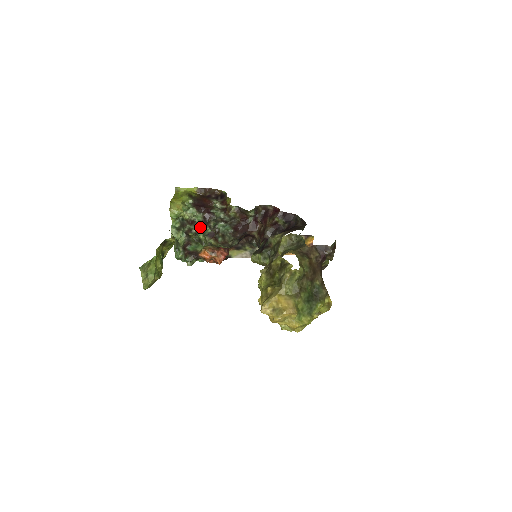
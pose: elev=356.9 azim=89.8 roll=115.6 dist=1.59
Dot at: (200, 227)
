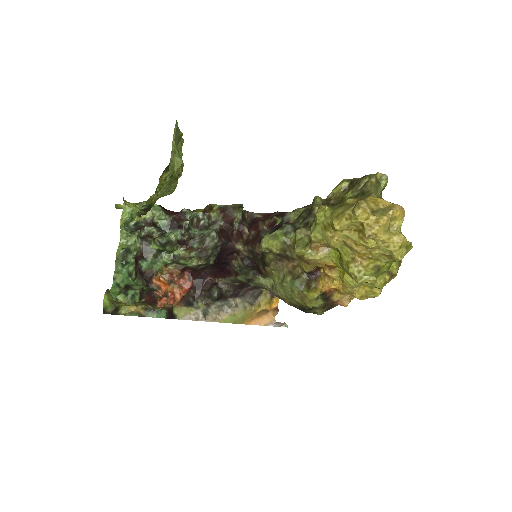
Dot at: (165, 231)
